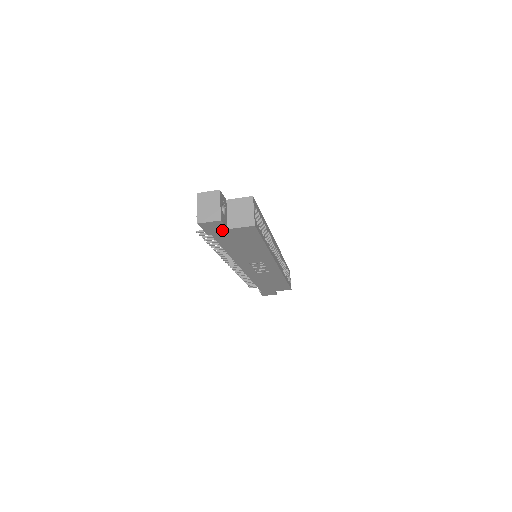
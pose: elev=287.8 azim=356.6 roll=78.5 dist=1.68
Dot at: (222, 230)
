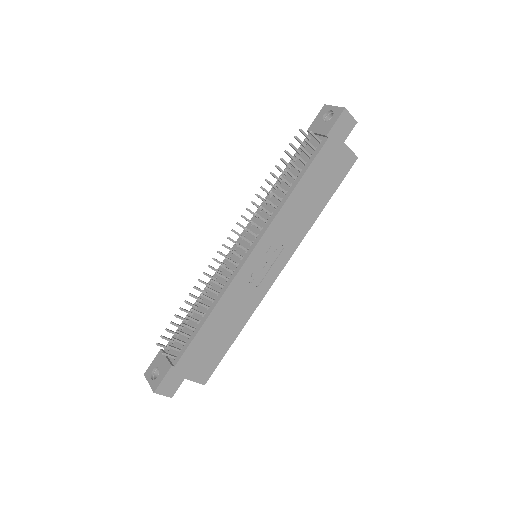
Dot at: (340, 140)
